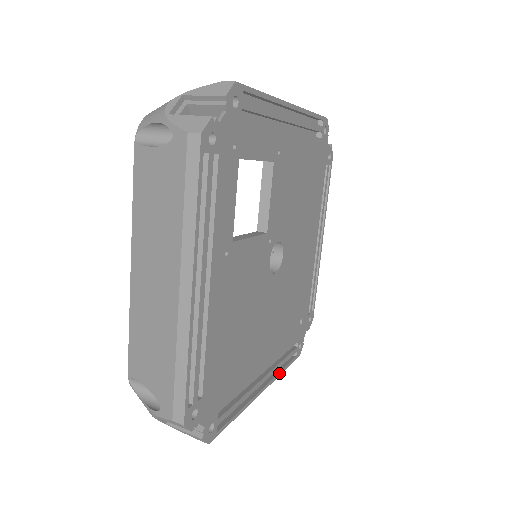
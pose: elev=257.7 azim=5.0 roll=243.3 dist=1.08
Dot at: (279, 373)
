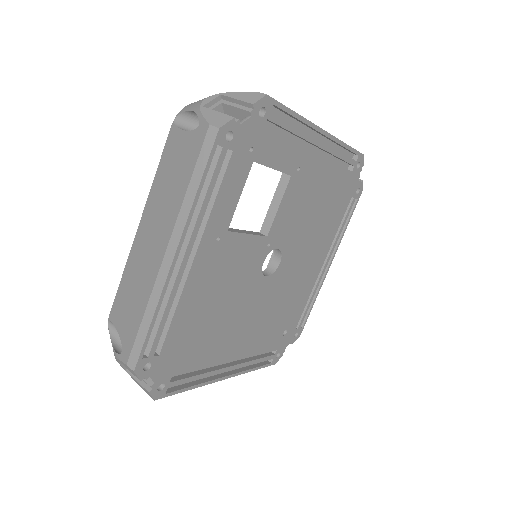
Dot at: (248, 370)
